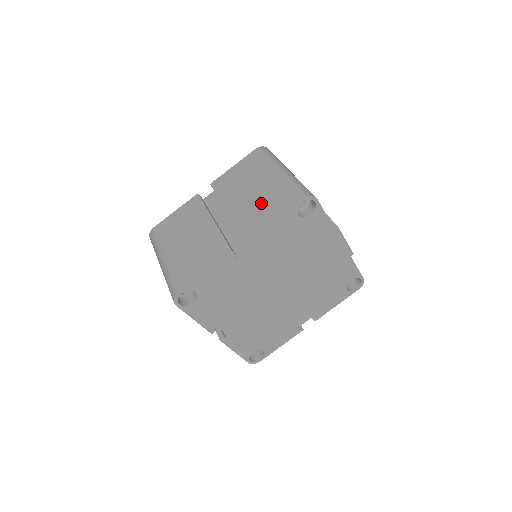
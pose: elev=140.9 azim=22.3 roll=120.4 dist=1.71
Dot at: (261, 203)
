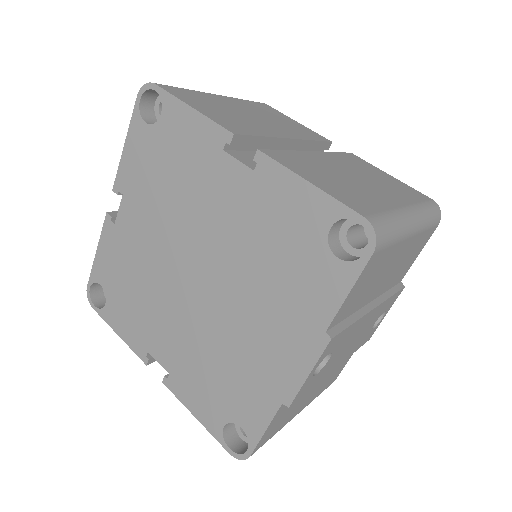
Dot at: (337, 178)
